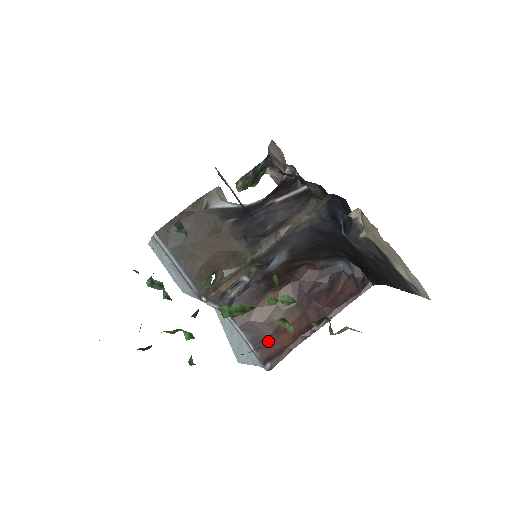
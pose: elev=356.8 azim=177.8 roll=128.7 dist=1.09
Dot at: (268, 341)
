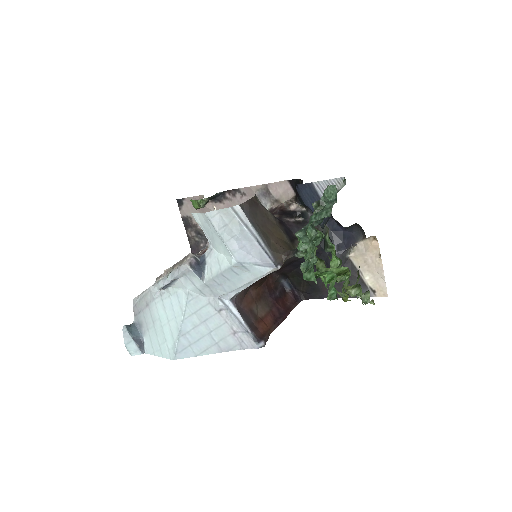
Dot at: (254, 326)
